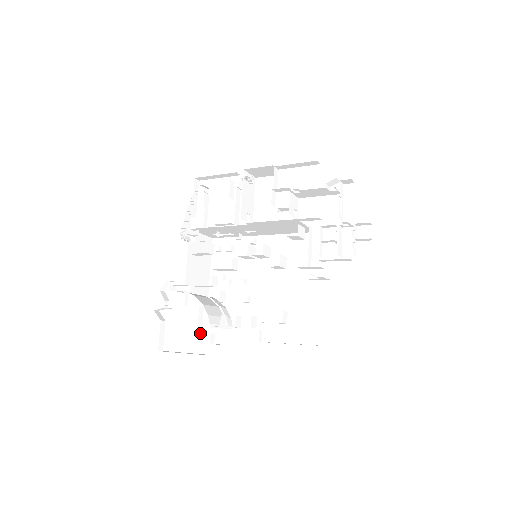
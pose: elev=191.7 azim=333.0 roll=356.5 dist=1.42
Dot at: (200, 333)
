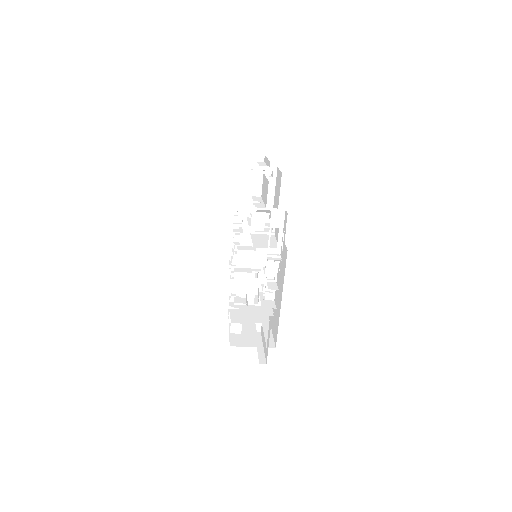
Dot at: occluded
